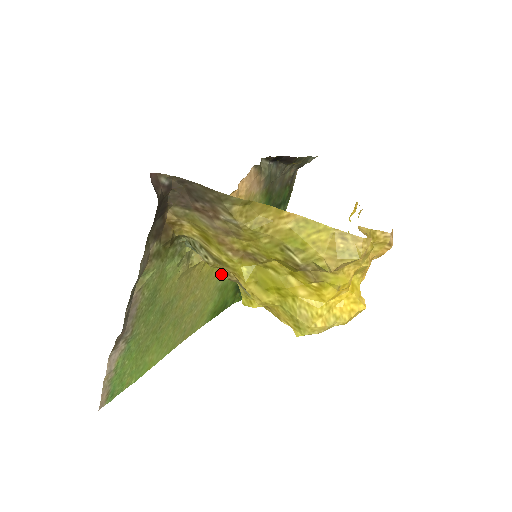
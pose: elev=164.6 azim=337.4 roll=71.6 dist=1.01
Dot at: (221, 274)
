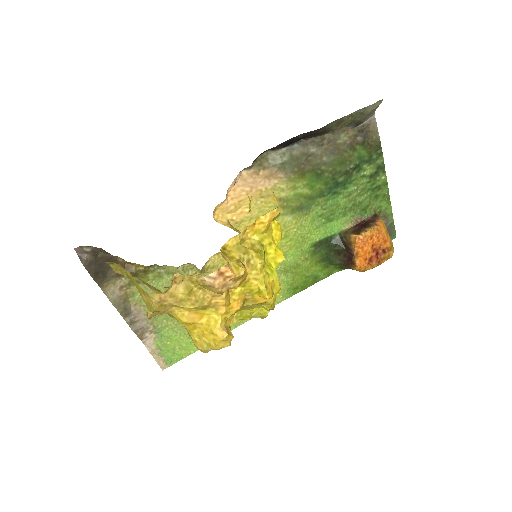
Dot at: occluded
